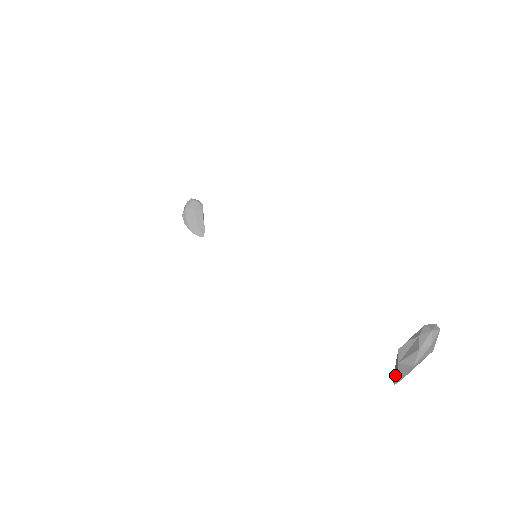
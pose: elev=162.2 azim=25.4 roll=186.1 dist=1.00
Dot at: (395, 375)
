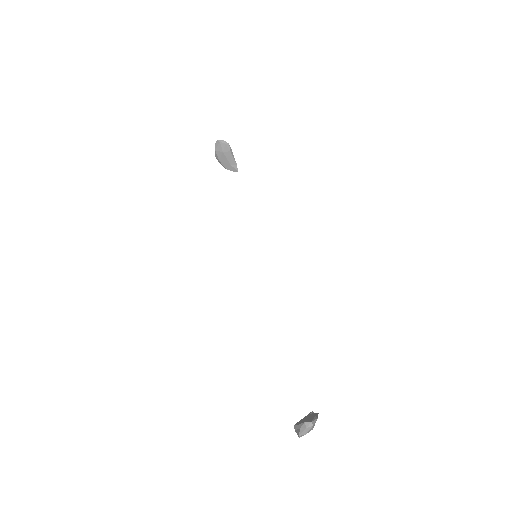
Dot at: occluded
